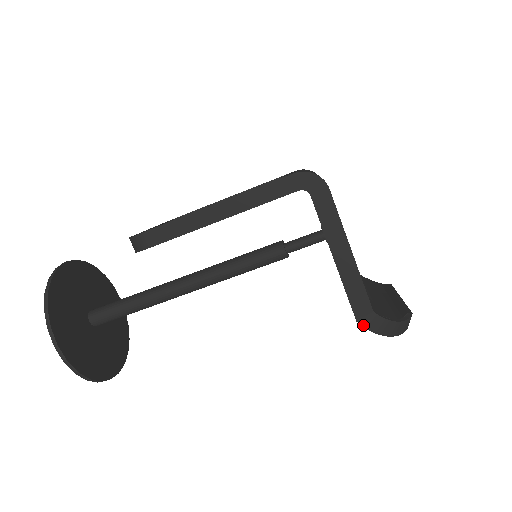
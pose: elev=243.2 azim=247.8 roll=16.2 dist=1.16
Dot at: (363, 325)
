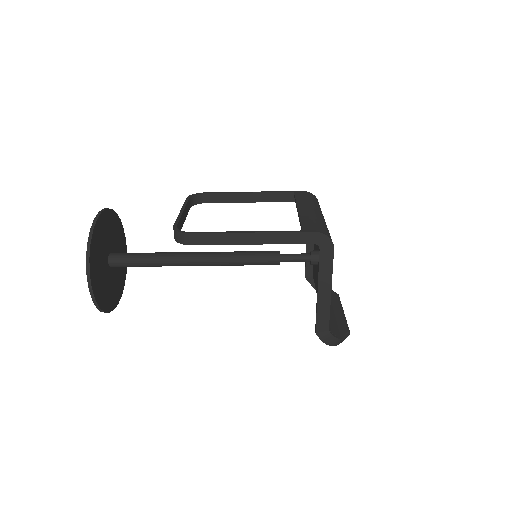
Dot at: (319, 336)
